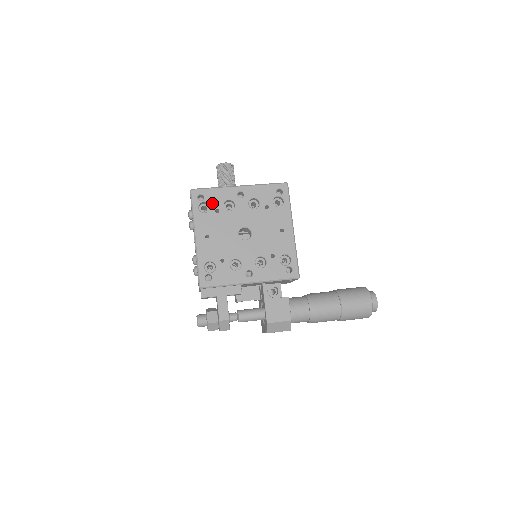
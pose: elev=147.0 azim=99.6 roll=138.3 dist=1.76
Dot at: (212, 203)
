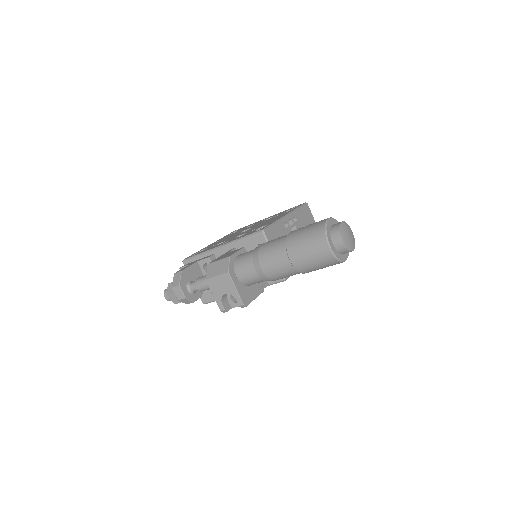
Dot at: occluded
